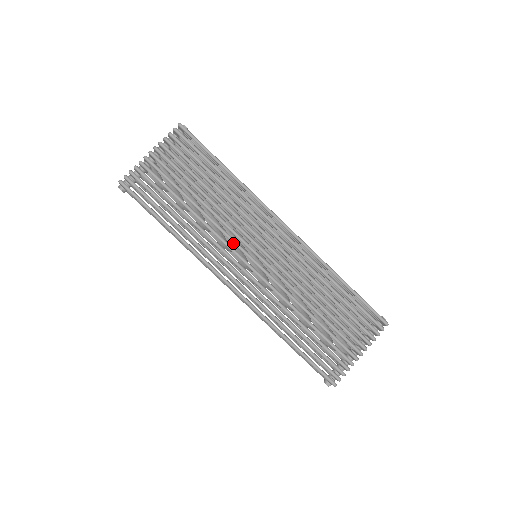
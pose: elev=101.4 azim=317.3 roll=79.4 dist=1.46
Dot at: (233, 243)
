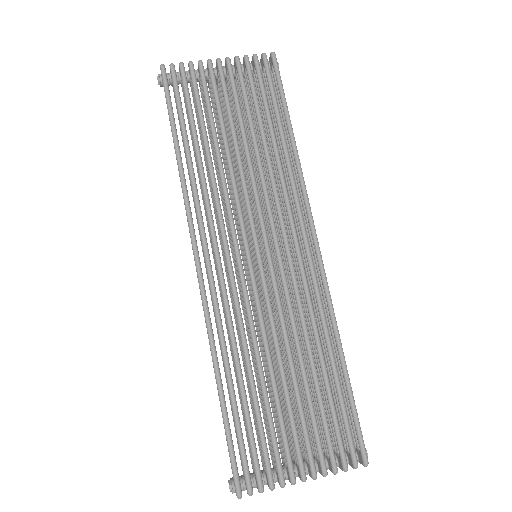
Dot at: (238, 217)
